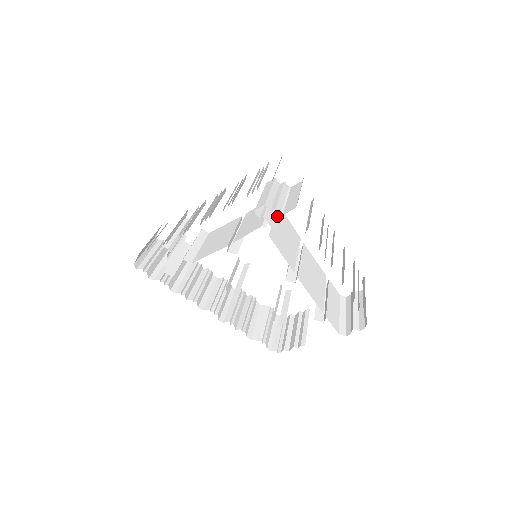
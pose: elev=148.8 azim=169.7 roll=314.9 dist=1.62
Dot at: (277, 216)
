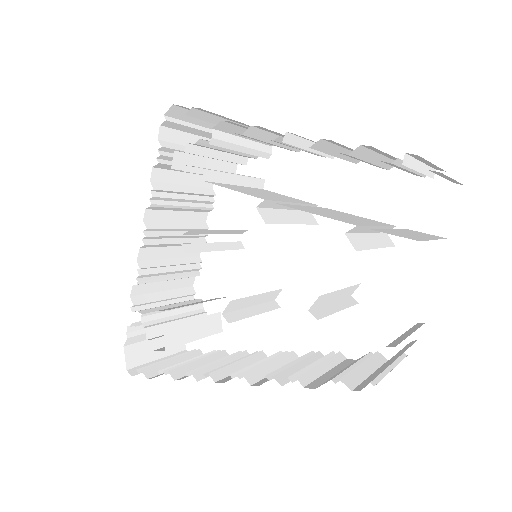
Dot at: (228, 173)
